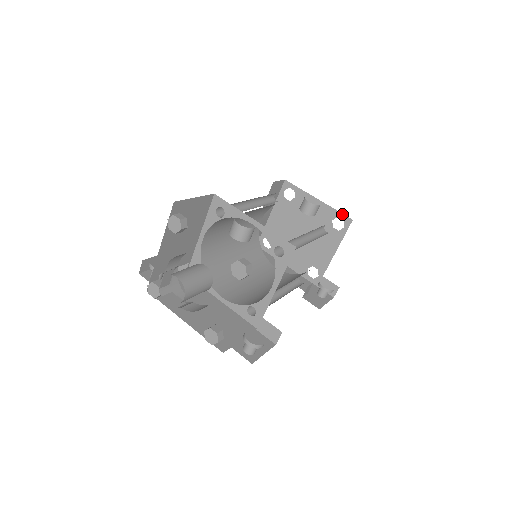
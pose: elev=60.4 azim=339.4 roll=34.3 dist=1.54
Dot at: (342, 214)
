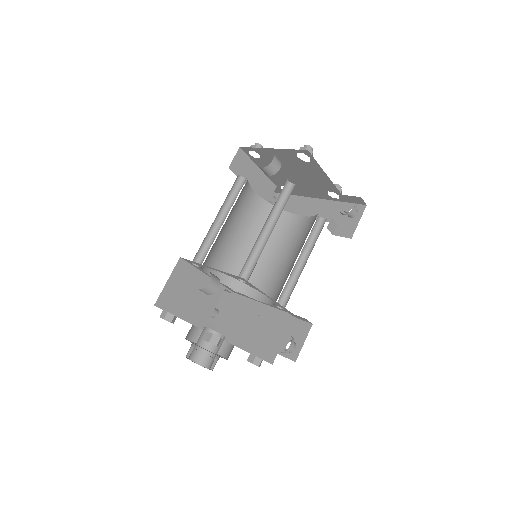
Dot at: (297, 150)
